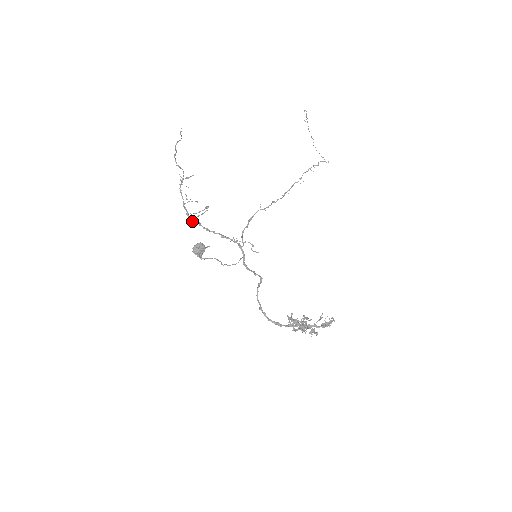
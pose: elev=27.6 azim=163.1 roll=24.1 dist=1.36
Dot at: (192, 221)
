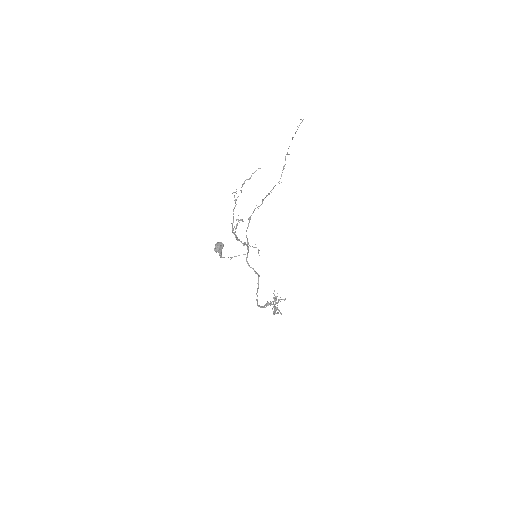
Dot at: occluded
